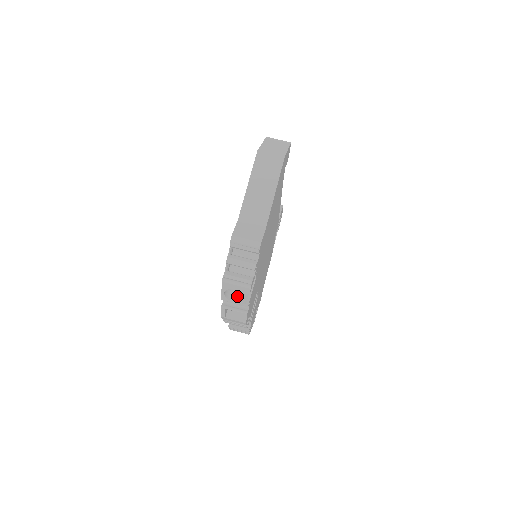
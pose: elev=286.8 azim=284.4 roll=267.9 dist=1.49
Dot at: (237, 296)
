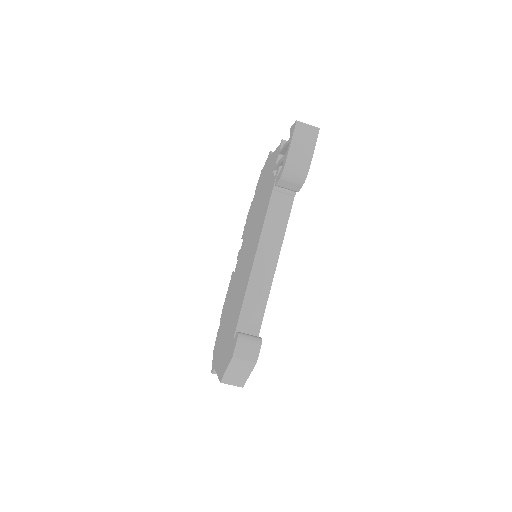
Dot at: occluded
